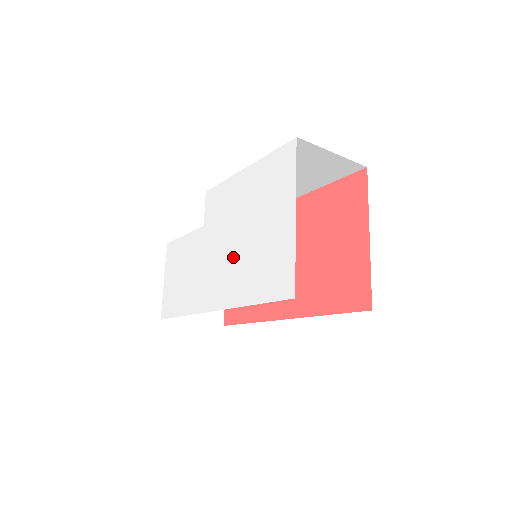
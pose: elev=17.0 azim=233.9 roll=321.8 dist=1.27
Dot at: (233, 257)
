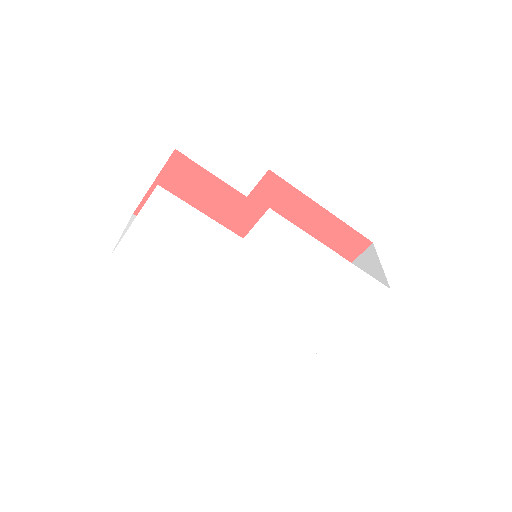
Dot at: (267, 301)
